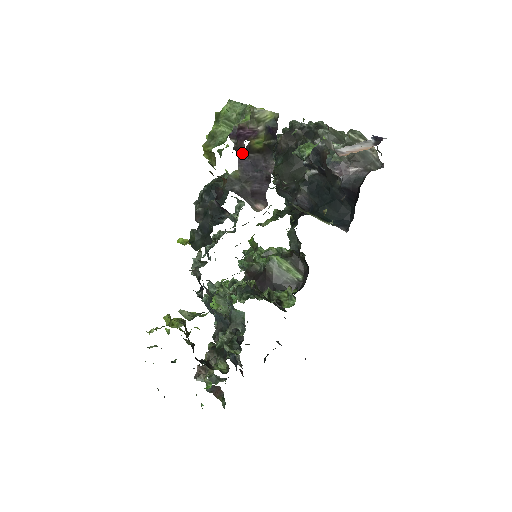
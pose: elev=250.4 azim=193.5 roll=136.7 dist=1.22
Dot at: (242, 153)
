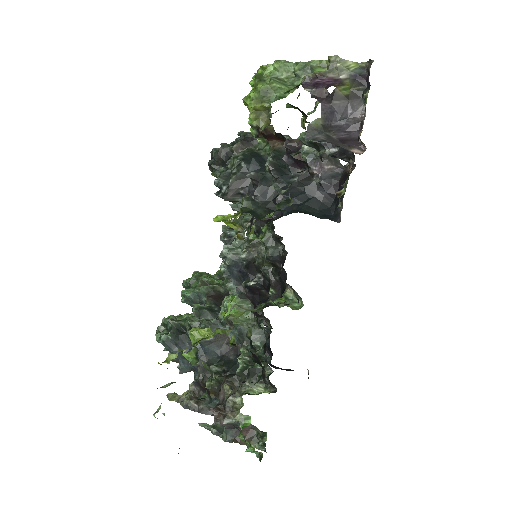
Dot at: (325, 100)
